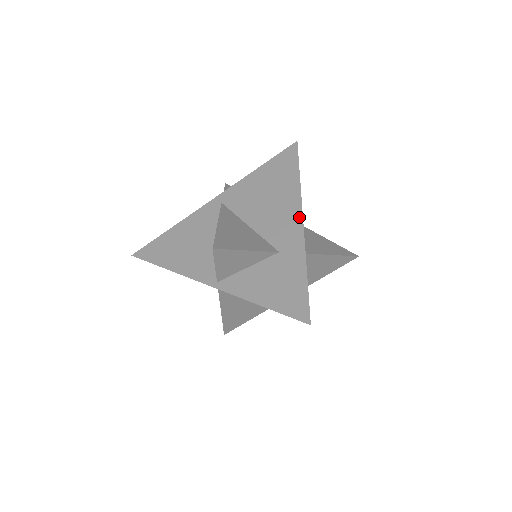
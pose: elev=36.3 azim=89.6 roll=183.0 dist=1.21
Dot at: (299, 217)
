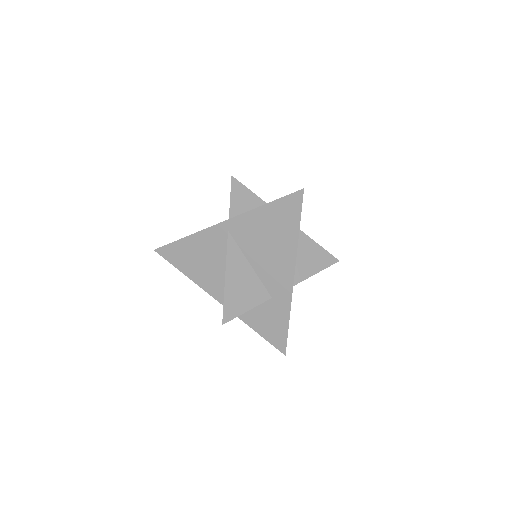
Dot at: occluded
